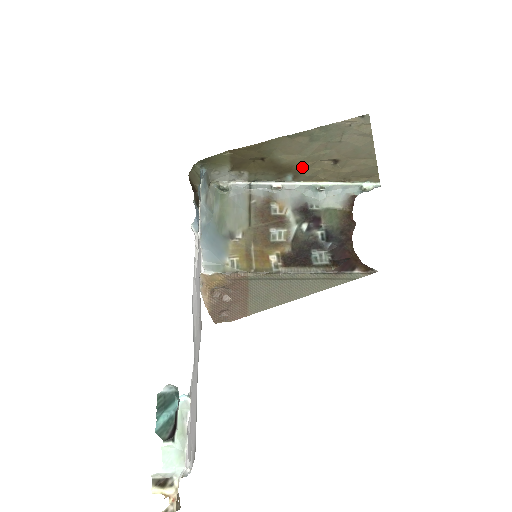
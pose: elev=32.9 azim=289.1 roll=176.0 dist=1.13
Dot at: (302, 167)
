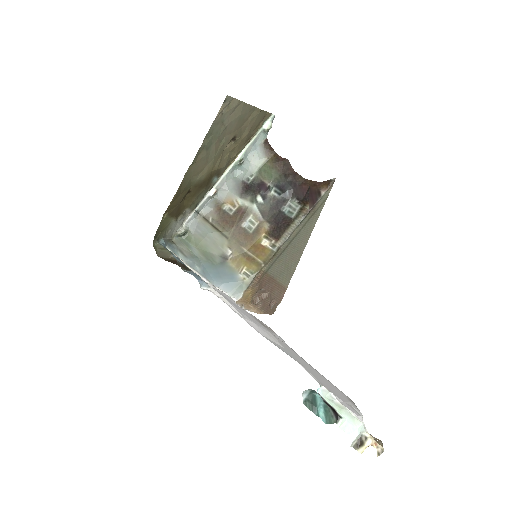
Dot at: (217, 166)
